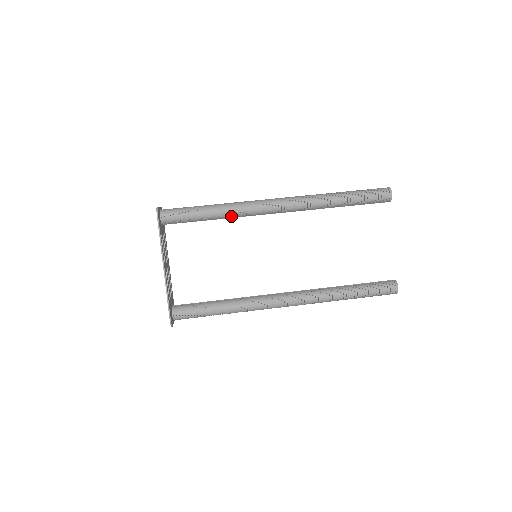
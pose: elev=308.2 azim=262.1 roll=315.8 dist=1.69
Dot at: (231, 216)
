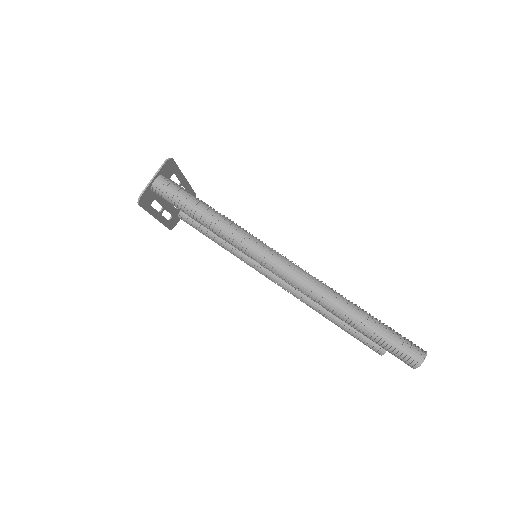
Dot at: occluded
